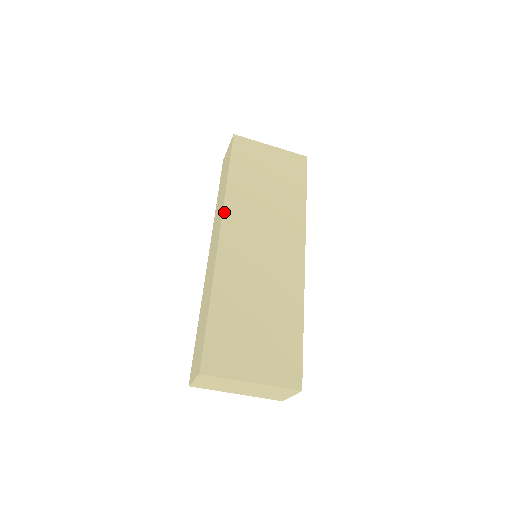
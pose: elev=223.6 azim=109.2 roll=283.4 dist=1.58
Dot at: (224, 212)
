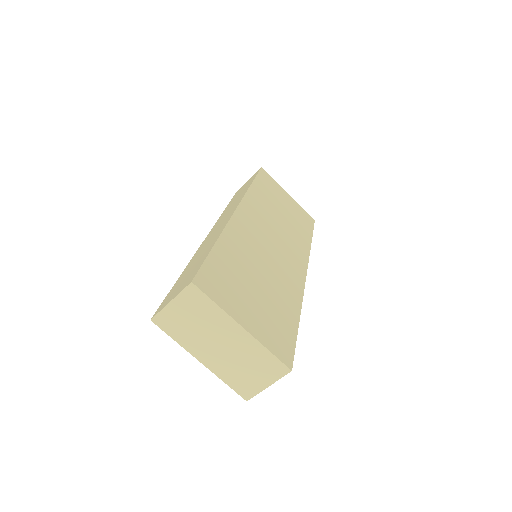
Dot at: (244, 198)
